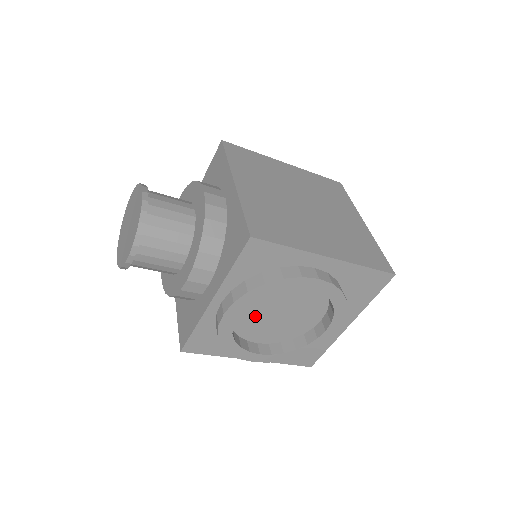
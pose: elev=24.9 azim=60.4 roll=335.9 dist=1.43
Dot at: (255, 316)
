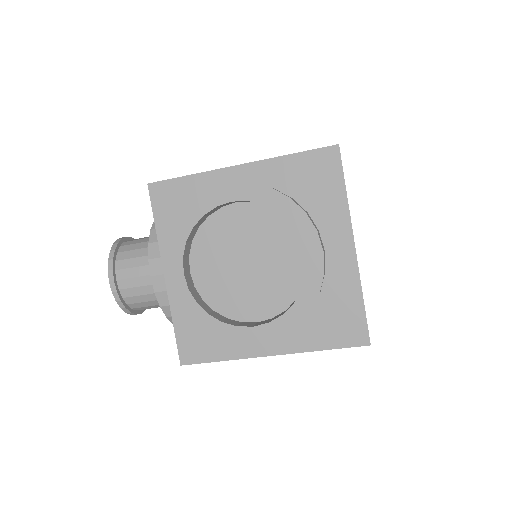
Dot at: (223, 280)
